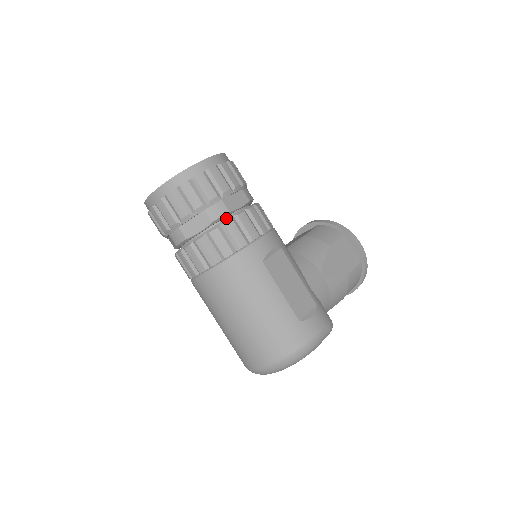
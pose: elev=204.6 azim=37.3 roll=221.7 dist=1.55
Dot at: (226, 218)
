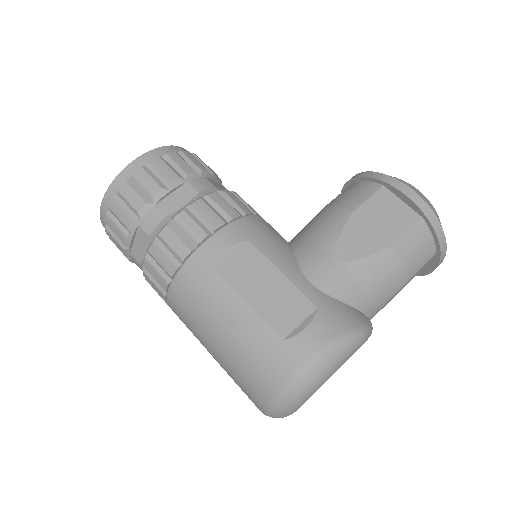
Dot at: occluded
